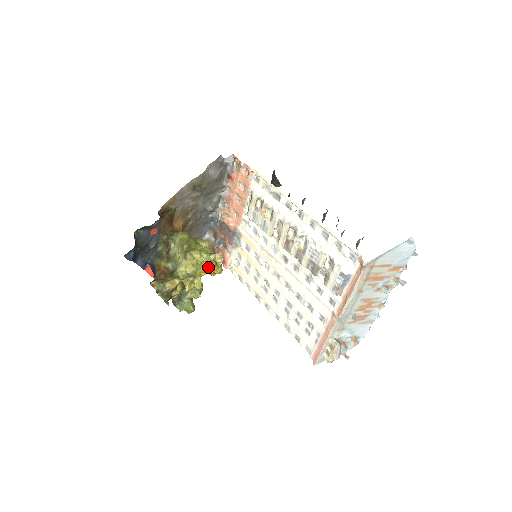
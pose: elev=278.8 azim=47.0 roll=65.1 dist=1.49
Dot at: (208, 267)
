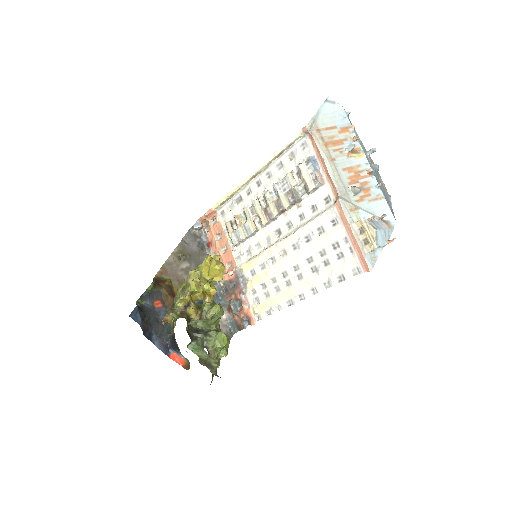
Dot at: (206, 262)
